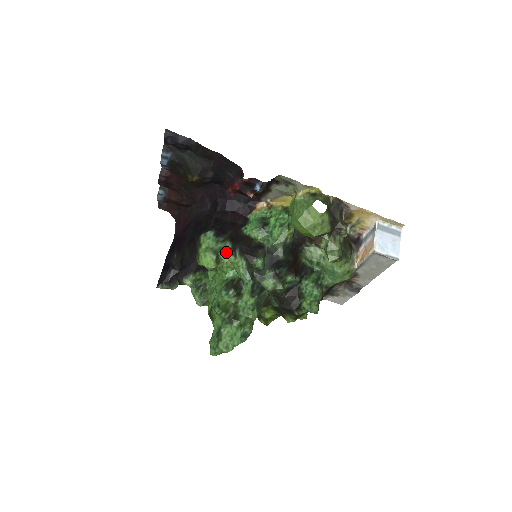
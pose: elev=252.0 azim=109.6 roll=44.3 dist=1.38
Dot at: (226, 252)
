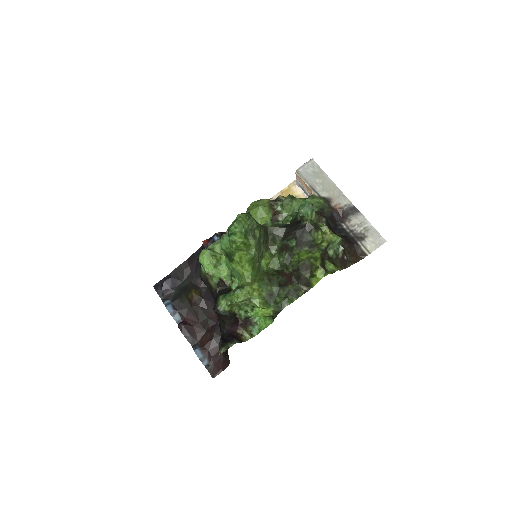
Dot at: (212, 244)
